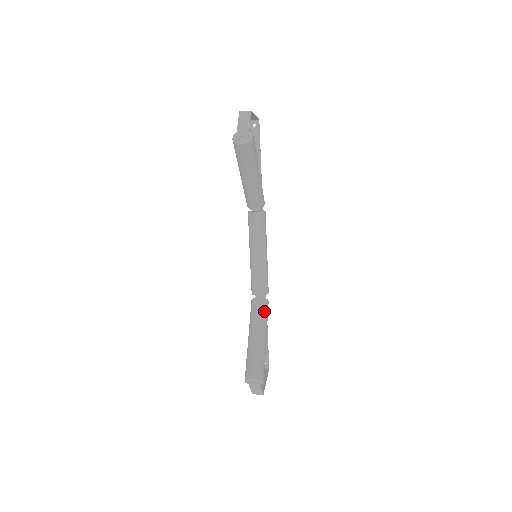
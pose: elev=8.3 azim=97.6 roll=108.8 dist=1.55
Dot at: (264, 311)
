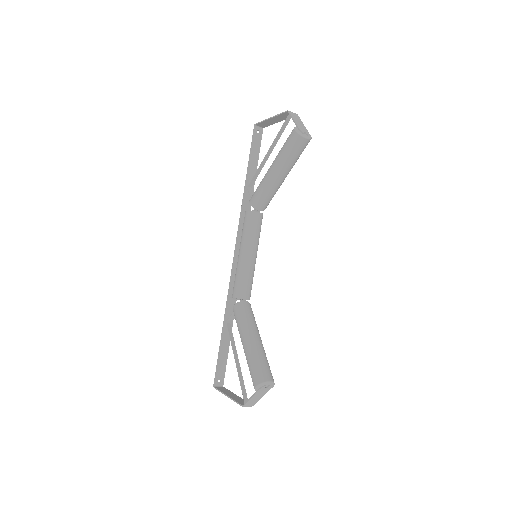
Dot at: occluded
